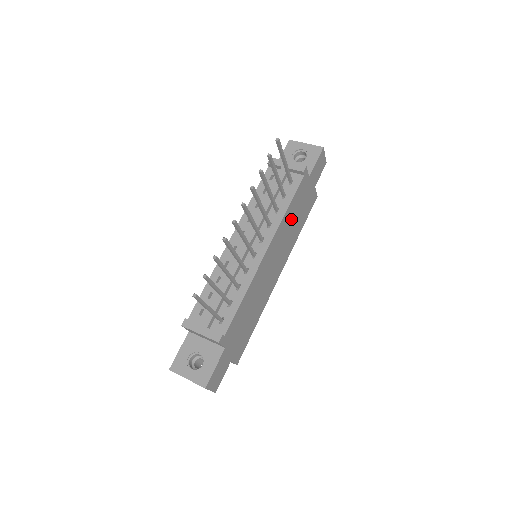
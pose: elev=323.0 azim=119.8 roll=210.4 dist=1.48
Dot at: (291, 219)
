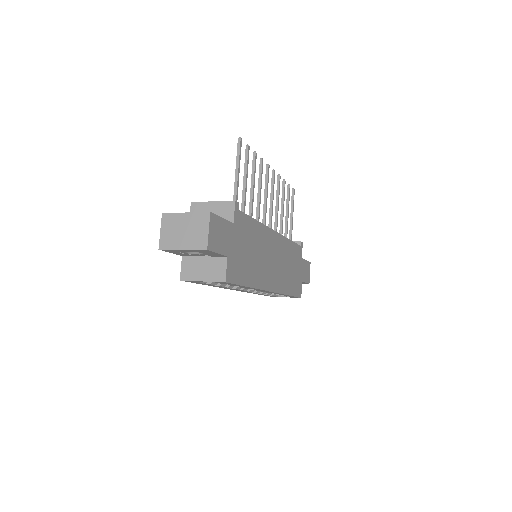
Dot at: (289, 259)
